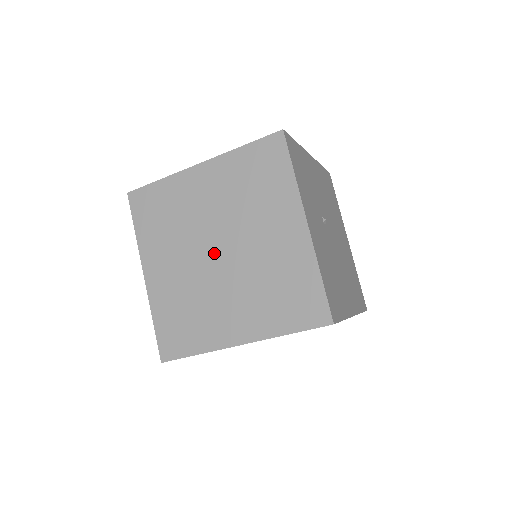
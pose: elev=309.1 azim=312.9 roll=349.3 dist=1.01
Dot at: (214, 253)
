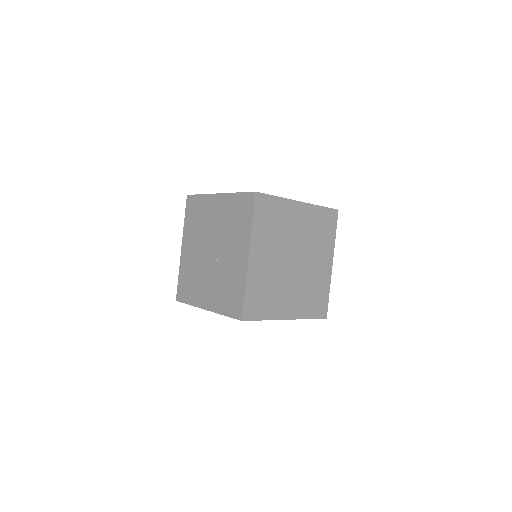
Dot at: occluded
